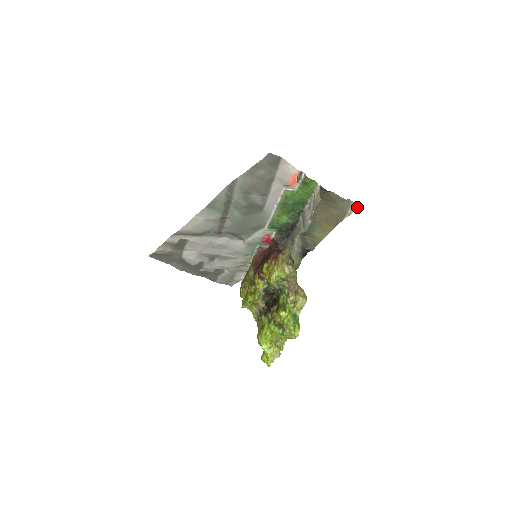
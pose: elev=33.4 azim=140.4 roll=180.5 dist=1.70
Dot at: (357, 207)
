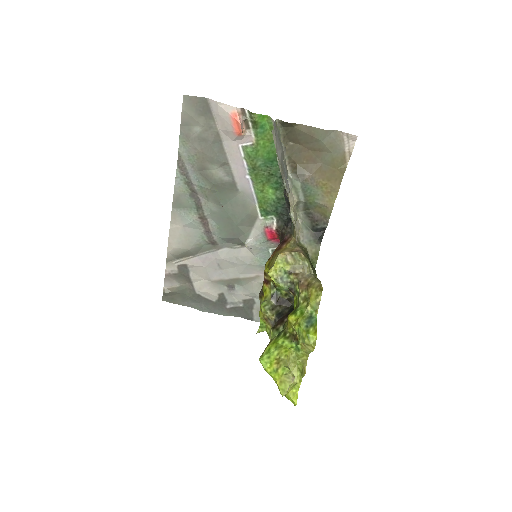
Dot at: (355, 139)
